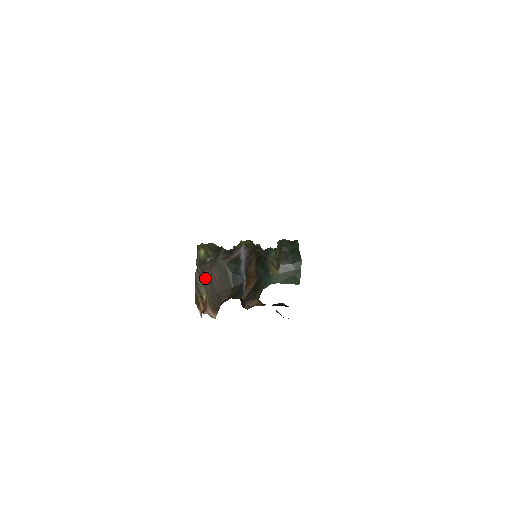
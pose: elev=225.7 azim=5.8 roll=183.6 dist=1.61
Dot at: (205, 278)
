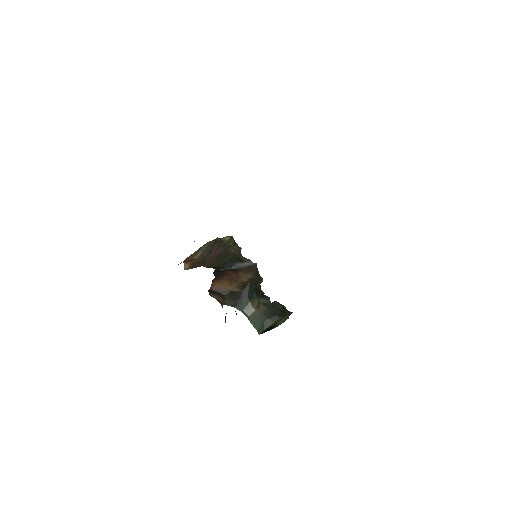
Dot at: (210, 248)
